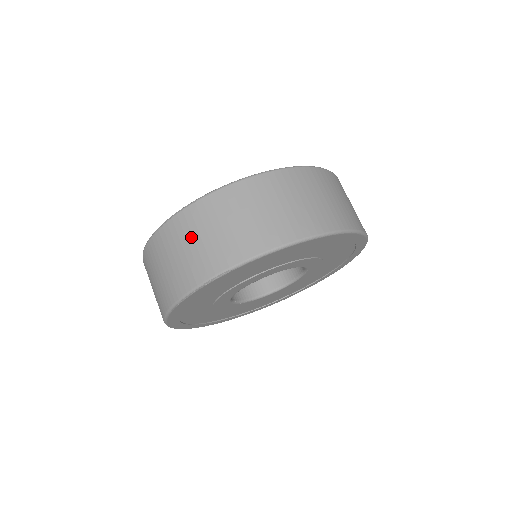
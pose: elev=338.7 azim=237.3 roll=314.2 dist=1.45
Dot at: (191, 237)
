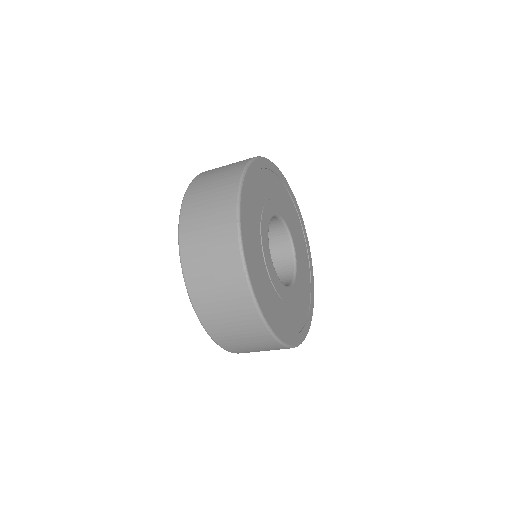
Dot at: (219, 168)
